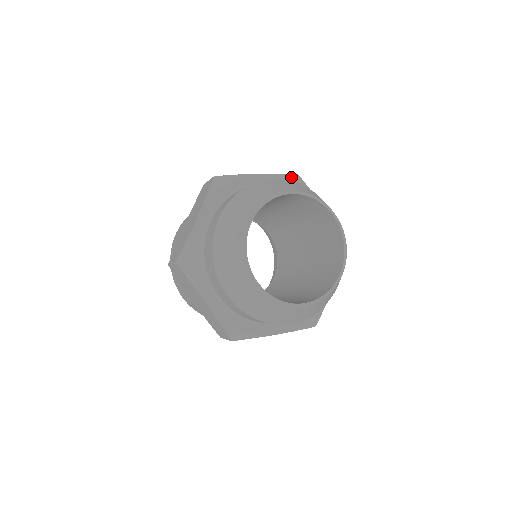
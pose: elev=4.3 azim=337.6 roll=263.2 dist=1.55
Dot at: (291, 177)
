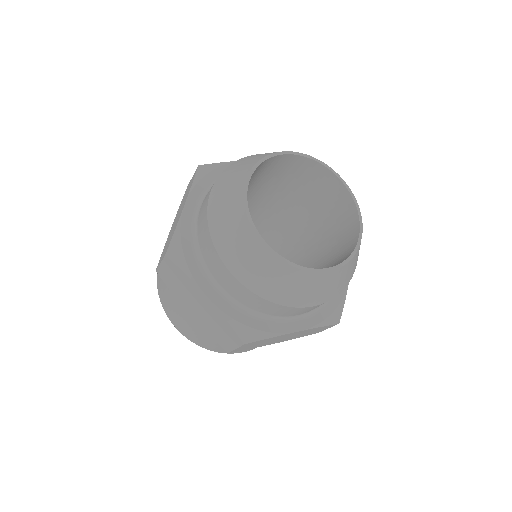
Dot at: occluded
